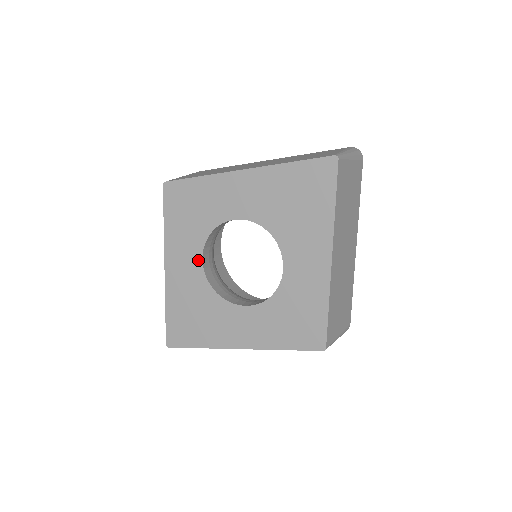
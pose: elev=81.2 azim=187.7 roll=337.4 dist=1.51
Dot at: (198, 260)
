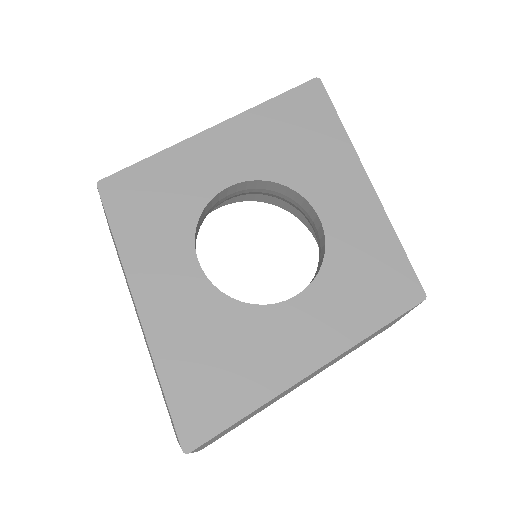
Dot at: (192, 267)
